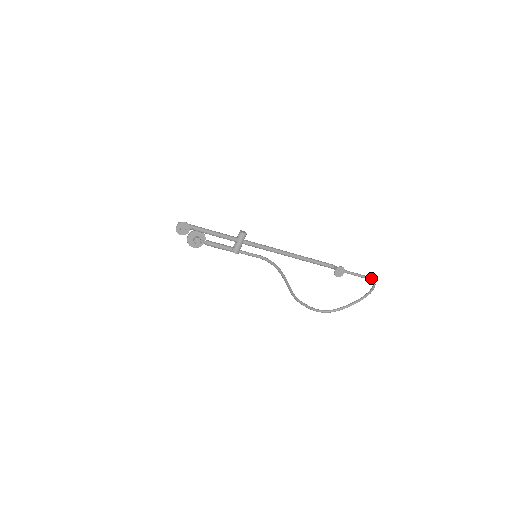
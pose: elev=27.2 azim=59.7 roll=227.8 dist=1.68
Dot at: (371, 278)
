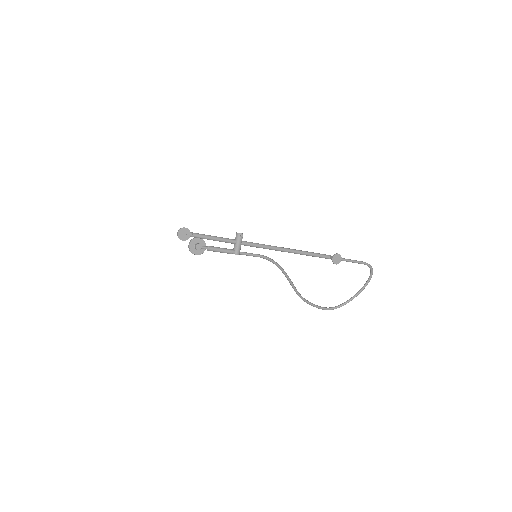
Dot at: (367, 263)
